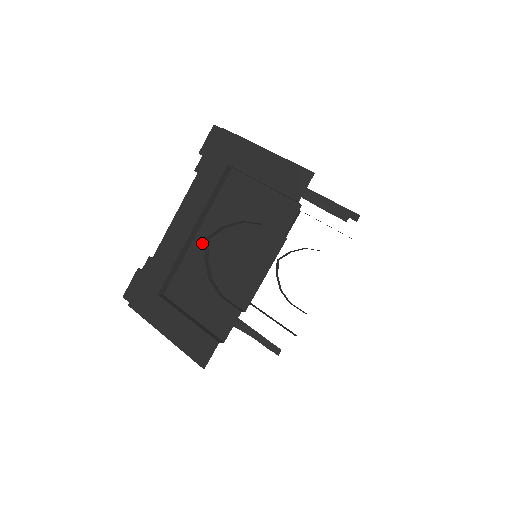
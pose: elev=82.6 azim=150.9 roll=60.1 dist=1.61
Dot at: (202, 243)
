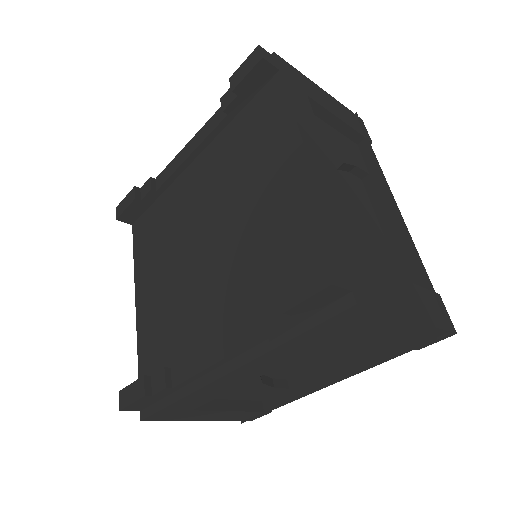
Dot at: occluded
